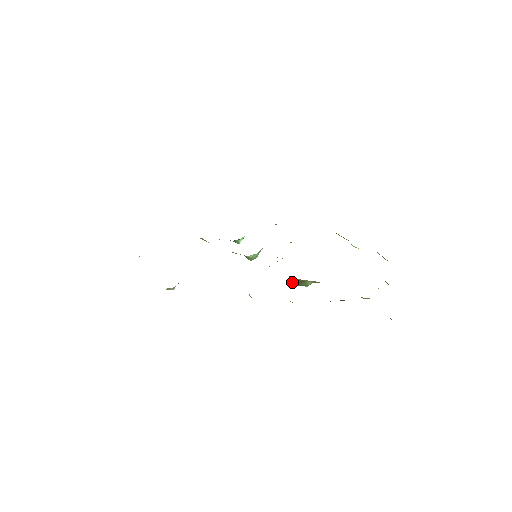
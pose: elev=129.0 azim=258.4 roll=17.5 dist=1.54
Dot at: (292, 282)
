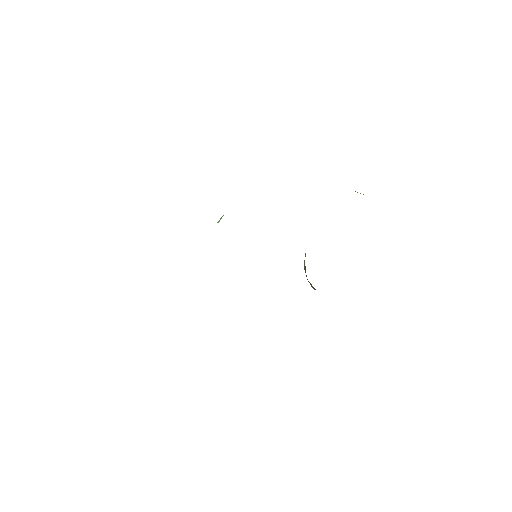
Dot at: (314, 289)
